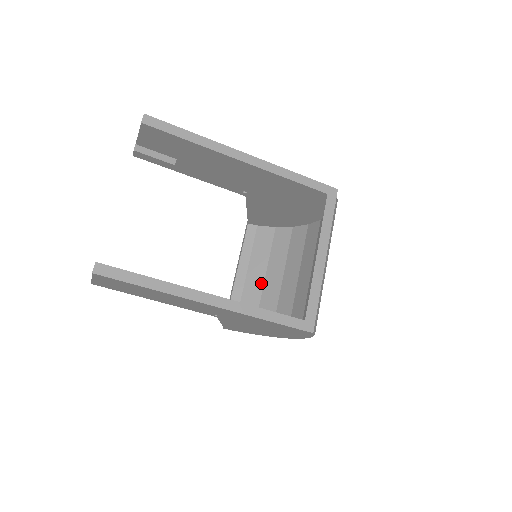
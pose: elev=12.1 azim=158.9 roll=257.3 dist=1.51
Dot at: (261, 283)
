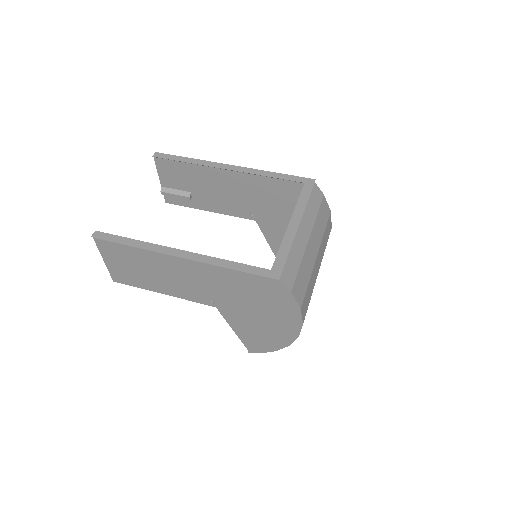
Dot at: occluded
